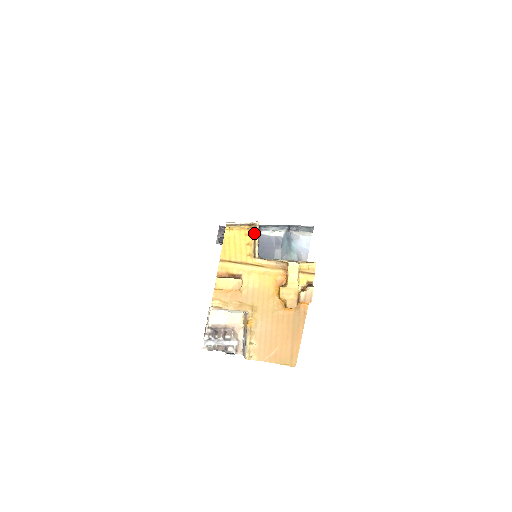
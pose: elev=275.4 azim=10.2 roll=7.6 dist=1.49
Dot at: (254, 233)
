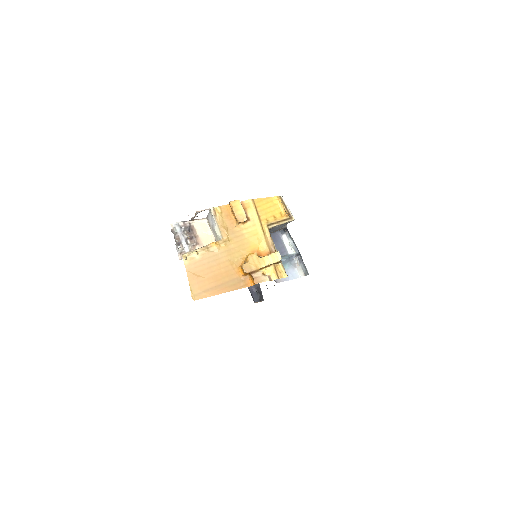
Dot at: (285, 219)
